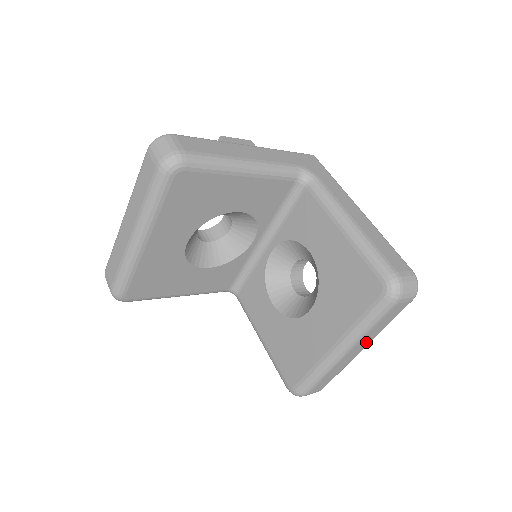
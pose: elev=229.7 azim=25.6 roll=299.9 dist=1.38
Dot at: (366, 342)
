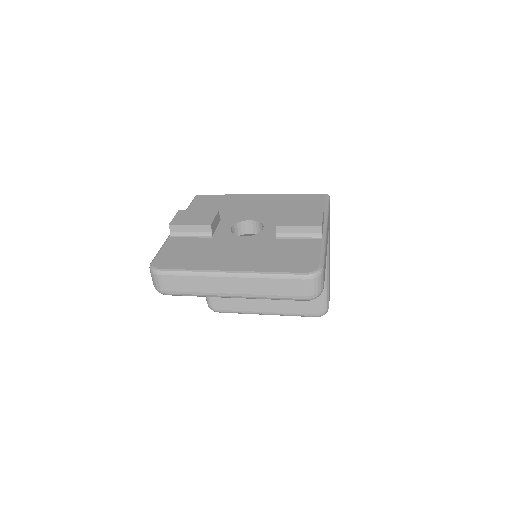
Dot at: occluded
